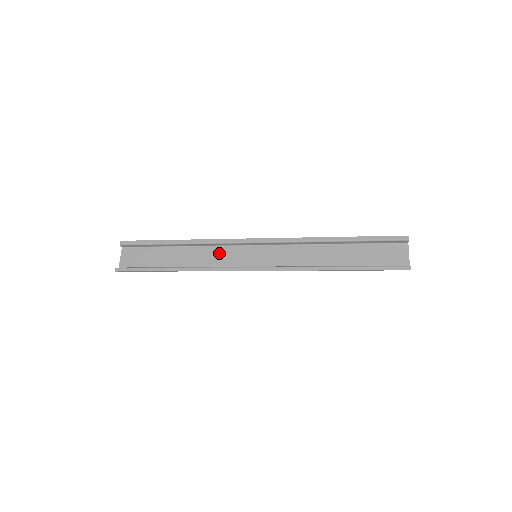
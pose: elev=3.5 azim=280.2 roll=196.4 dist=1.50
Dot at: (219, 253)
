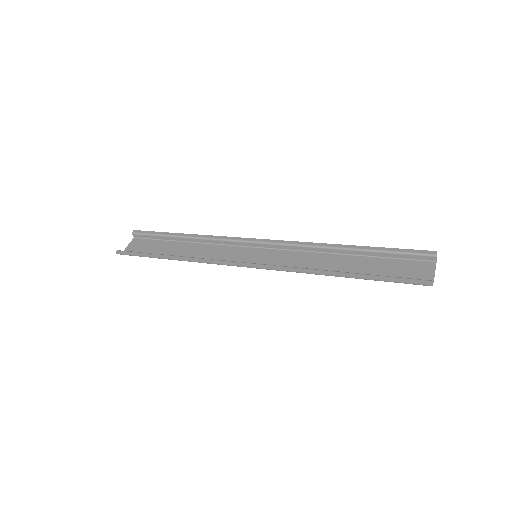
Dot at: (220, 251)
